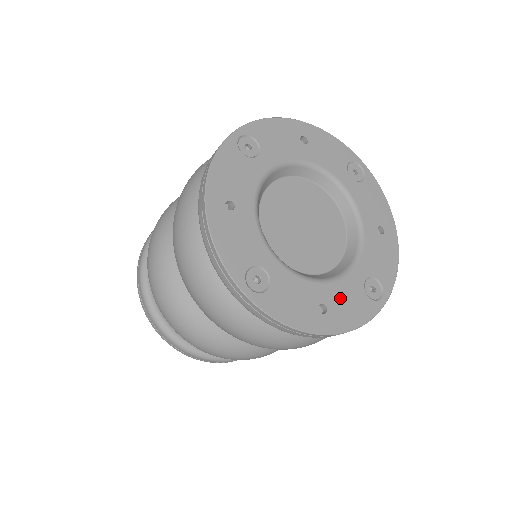
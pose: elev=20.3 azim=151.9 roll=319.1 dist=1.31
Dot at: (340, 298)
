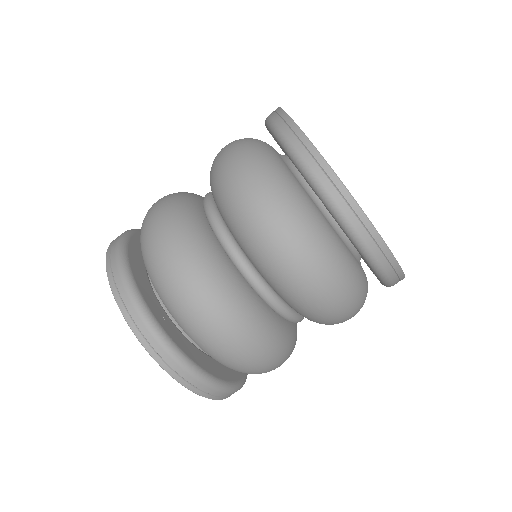
Dot at: occluded
